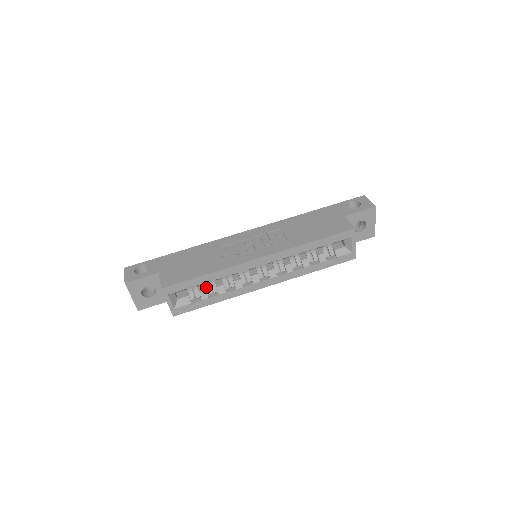
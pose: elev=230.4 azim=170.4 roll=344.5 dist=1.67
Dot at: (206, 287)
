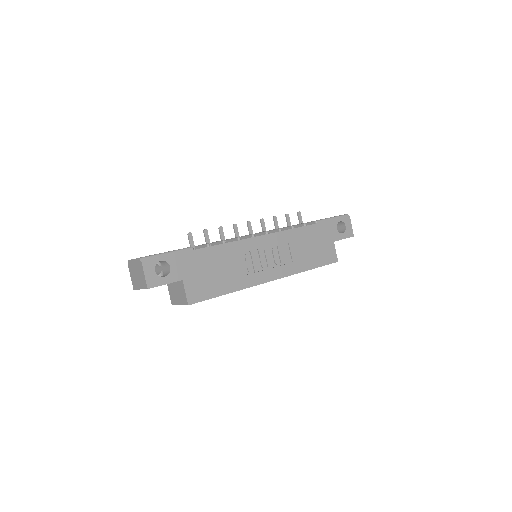
Dot at: occluded
